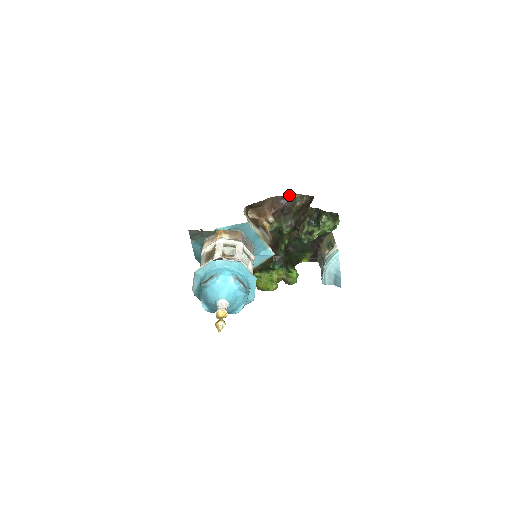
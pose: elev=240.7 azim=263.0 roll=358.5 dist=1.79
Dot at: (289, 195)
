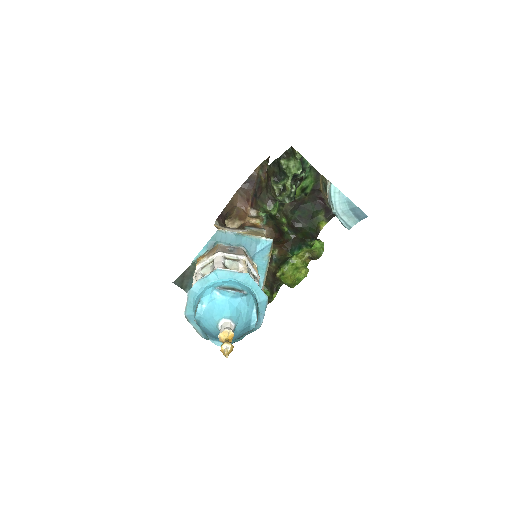
Dot at: (249, 176)
